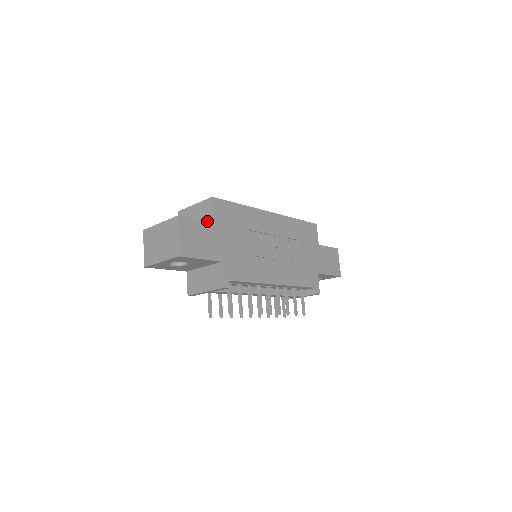
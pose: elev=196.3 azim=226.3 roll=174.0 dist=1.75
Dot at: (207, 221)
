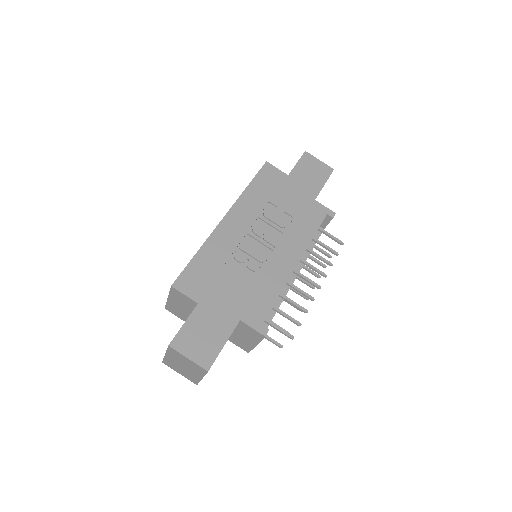
Dot at: (192, 305)
